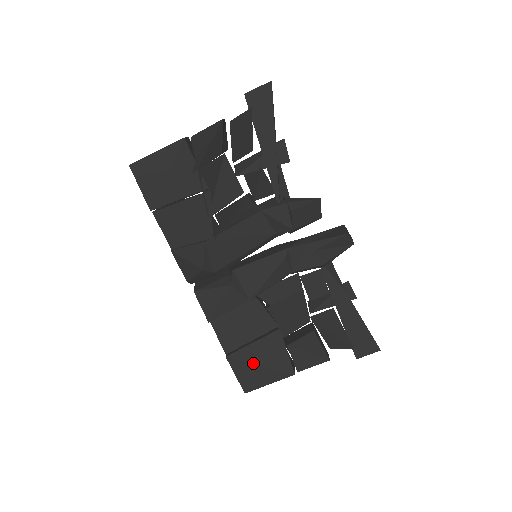
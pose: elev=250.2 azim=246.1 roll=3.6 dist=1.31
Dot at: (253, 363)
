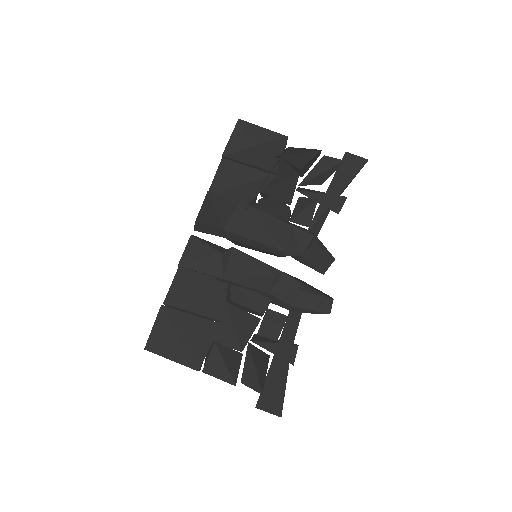
Dot at: (176, 330)
